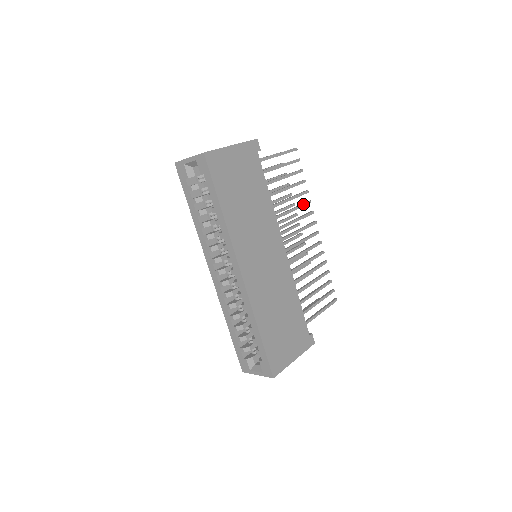
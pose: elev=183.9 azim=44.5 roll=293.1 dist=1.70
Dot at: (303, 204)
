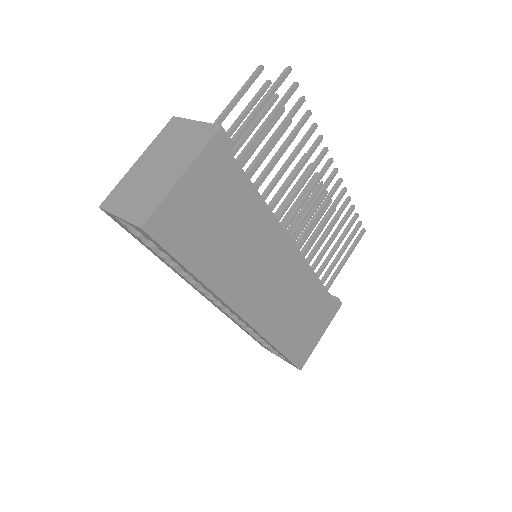
Dot at: (311, 151)
